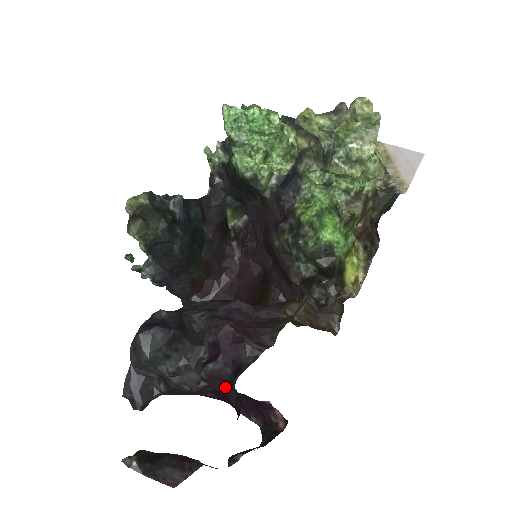
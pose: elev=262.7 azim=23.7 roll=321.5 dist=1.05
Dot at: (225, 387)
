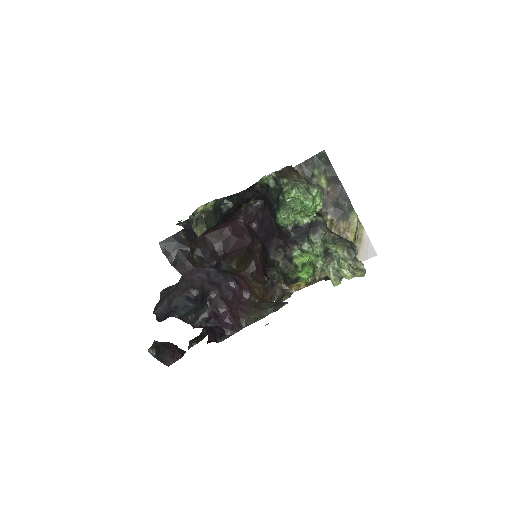
Dot at: (209, 330)
